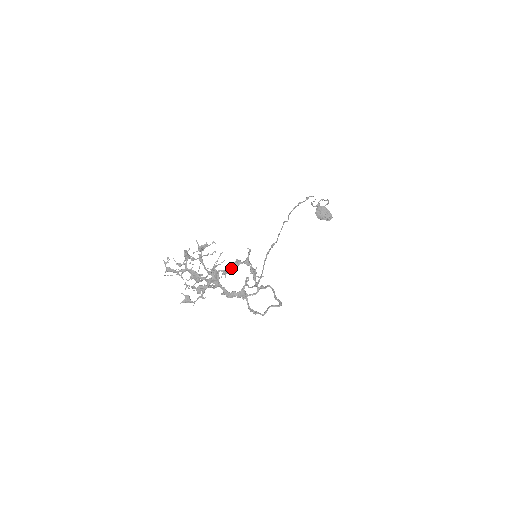
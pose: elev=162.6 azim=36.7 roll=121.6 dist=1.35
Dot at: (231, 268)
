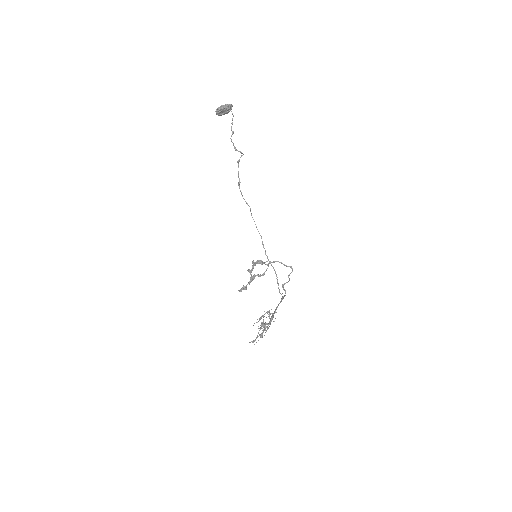
Dot at: (252, 279)
